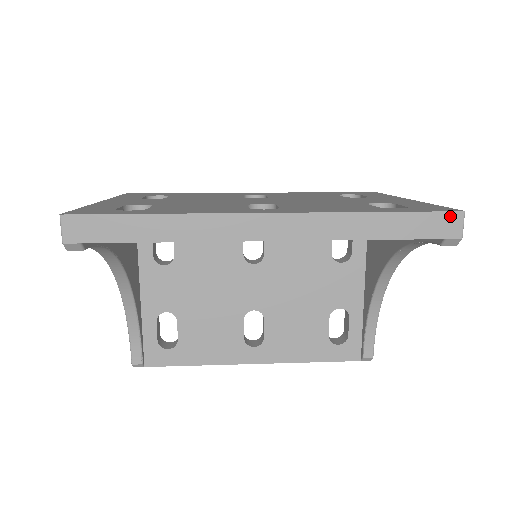
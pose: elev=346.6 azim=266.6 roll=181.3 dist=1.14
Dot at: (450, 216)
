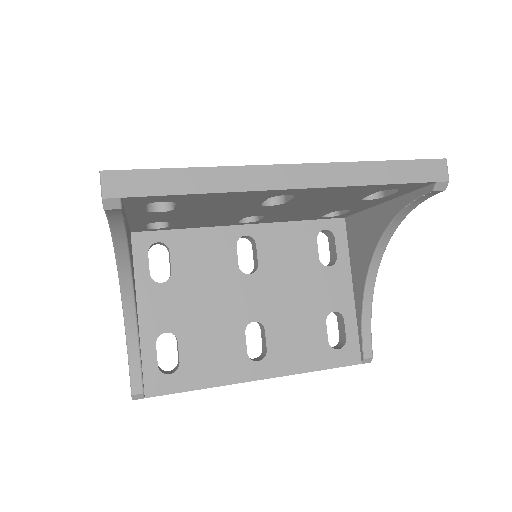
Dot at: (436, 163)
